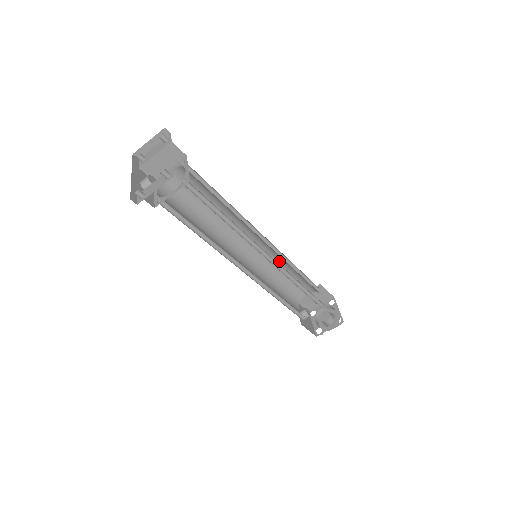
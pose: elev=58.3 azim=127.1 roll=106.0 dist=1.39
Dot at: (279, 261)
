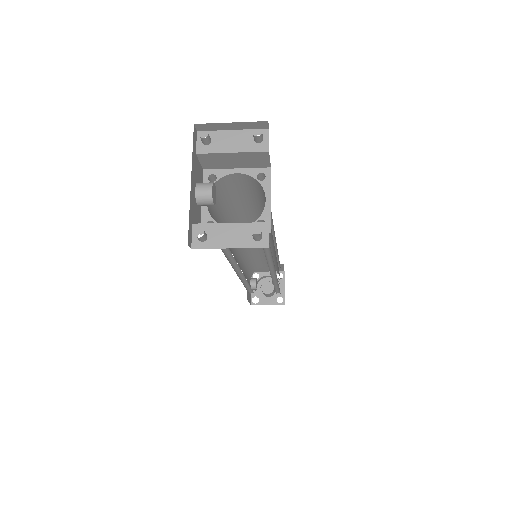
Dot at: occluded
